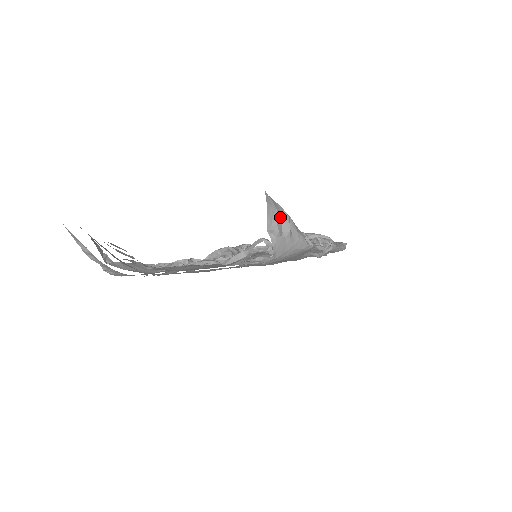
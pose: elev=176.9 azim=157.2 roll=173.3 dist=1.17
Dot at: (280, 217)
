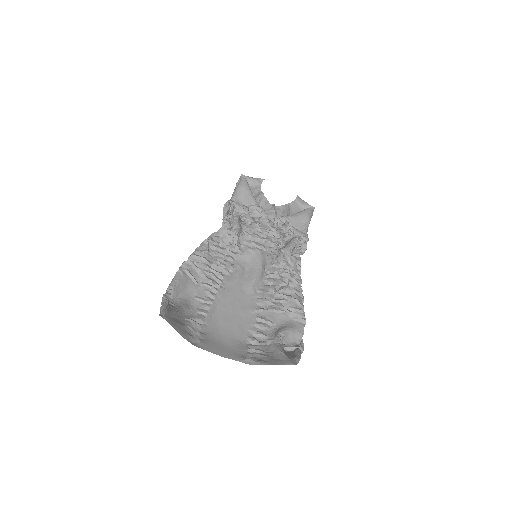
Dot at: occluded
